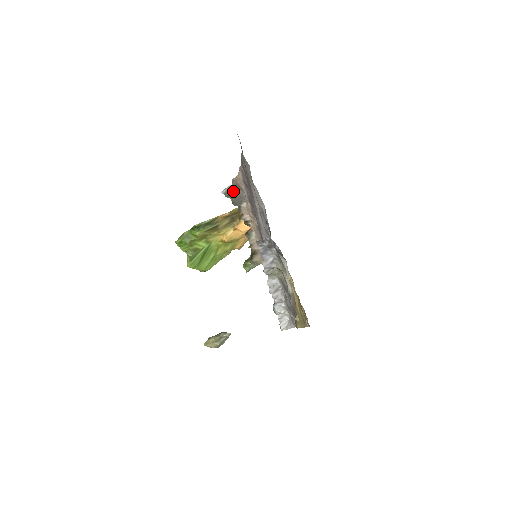
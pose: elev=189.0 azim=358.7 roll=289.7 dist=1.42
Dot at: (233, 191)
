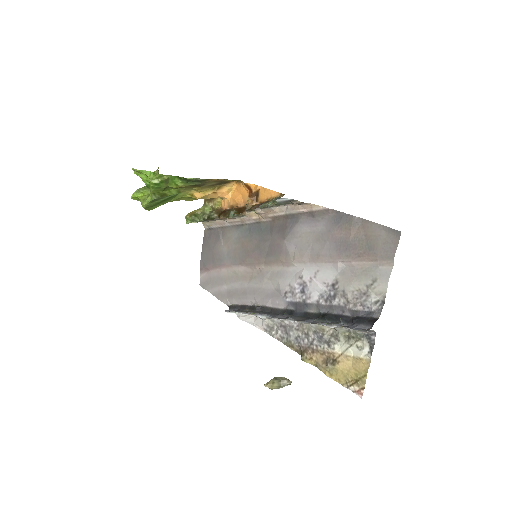
Dot at: occluded
